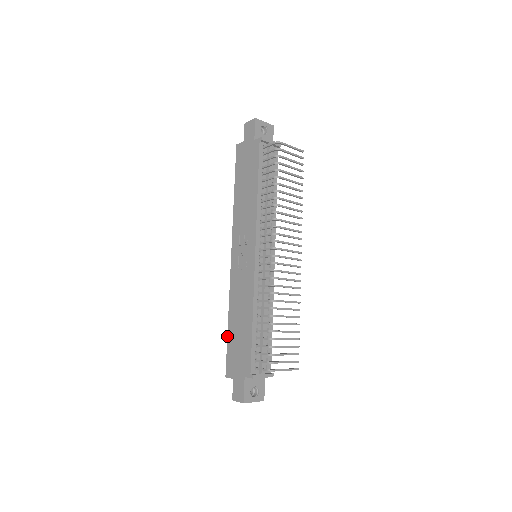
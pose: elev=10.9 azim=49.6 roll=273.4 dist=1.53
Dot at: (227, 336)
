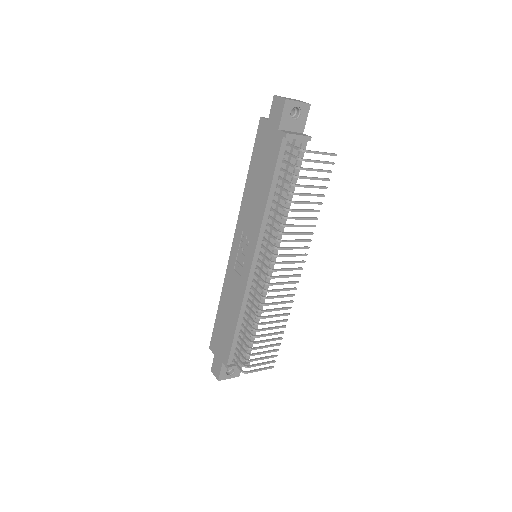
Dot at: (216, 316)
